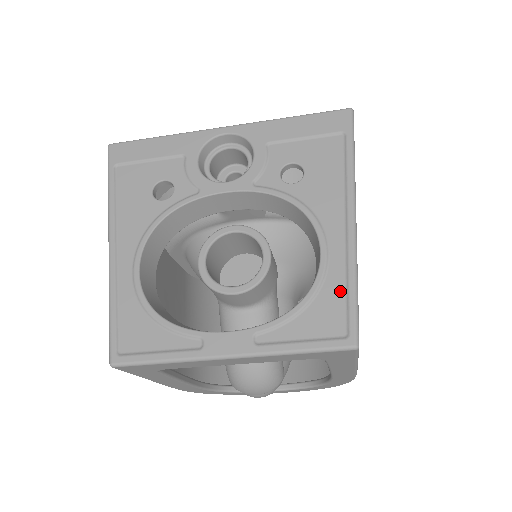
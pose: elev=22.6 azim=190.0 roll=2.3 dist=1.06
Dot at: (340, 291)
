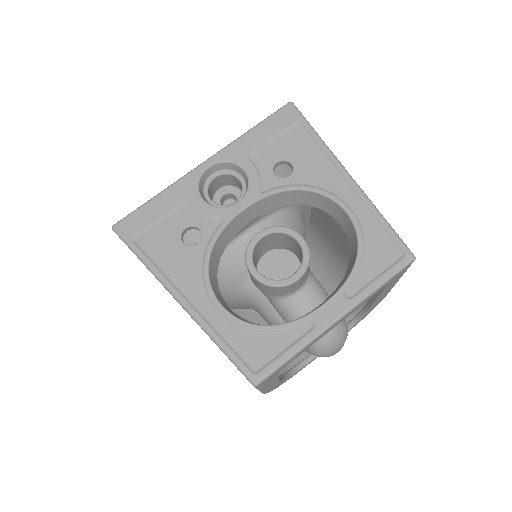
Dot at: (377, 229)
